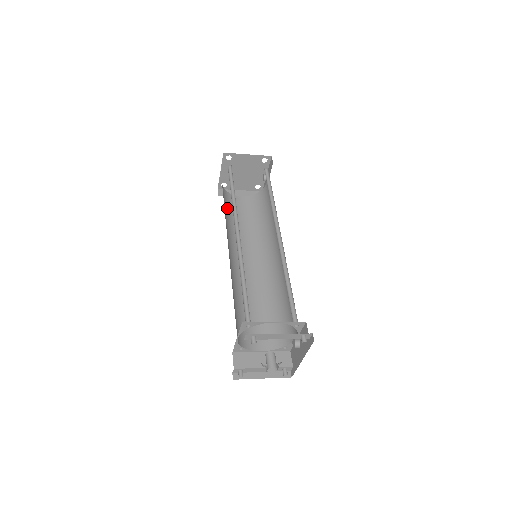
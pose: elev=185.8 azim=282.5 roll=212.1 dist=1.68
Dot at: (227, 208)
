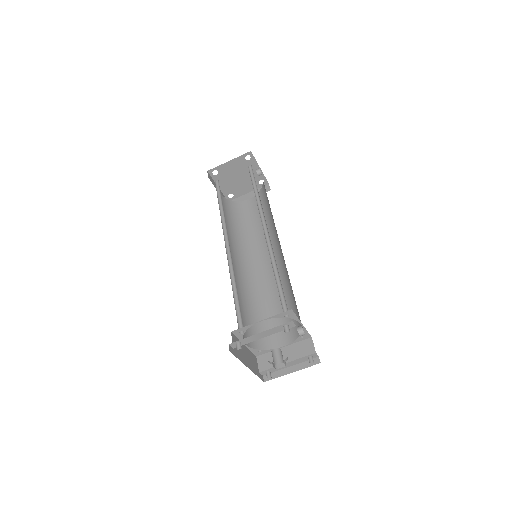
Dot at: (234, 218)
